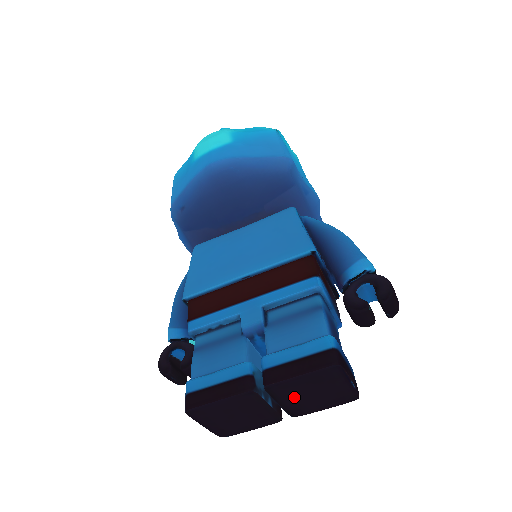
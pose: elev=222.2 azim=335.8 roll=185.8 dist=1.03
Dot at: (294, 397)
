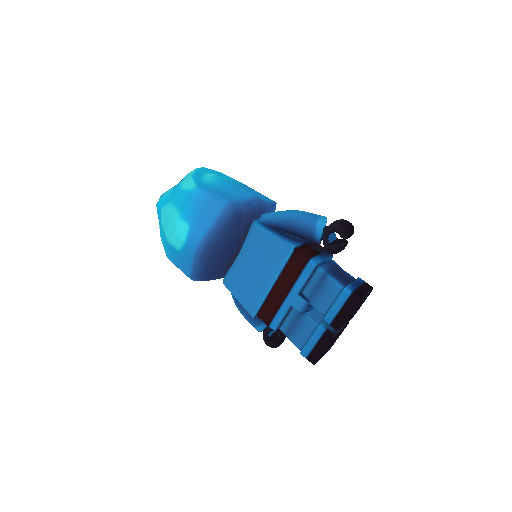
Dot at: occluded
